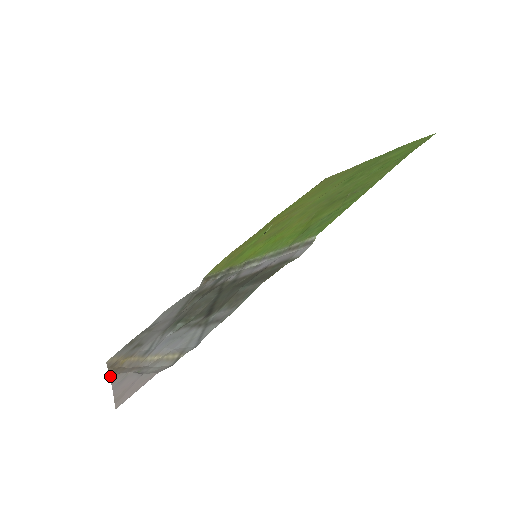
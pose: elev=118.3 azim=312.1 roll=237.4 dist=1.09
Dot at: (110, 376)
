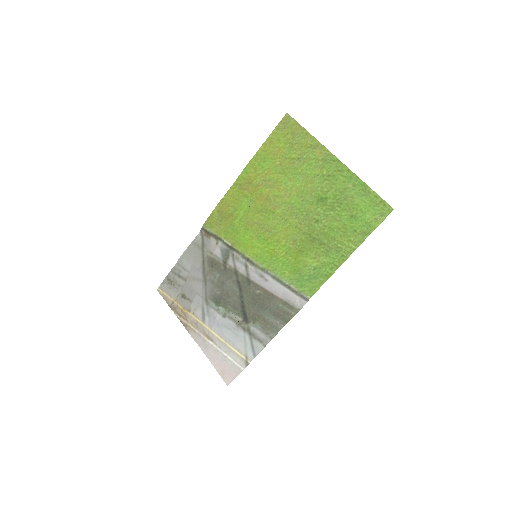
Dot at: (185, 327)
